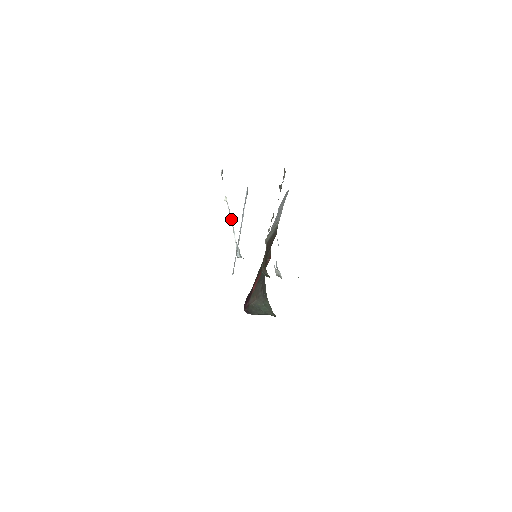
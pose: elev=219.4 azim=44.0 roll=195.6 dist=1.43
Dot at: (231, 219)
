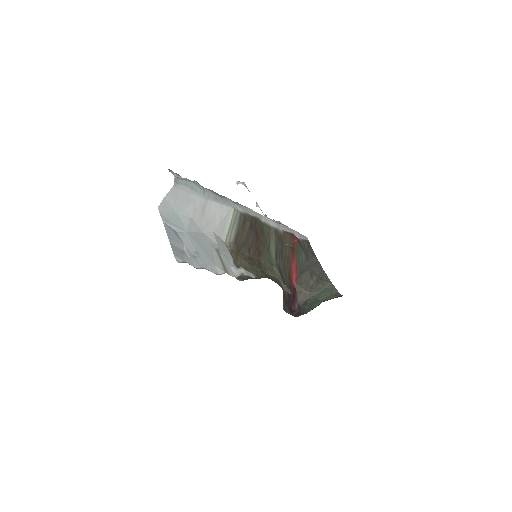
Dot at: occluded
